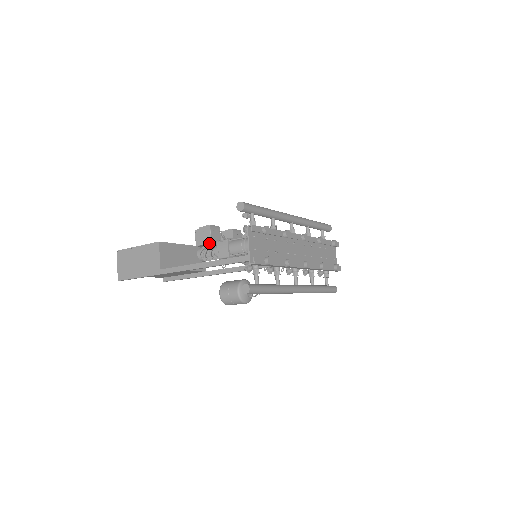
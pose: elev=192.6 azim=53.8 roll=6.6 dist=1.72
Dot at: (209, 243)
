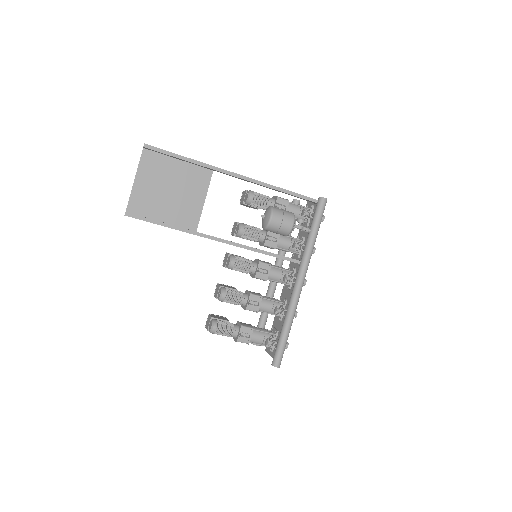
Dot at: occluded
